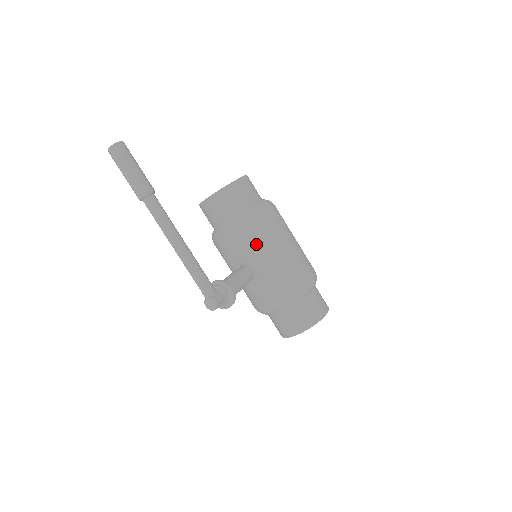
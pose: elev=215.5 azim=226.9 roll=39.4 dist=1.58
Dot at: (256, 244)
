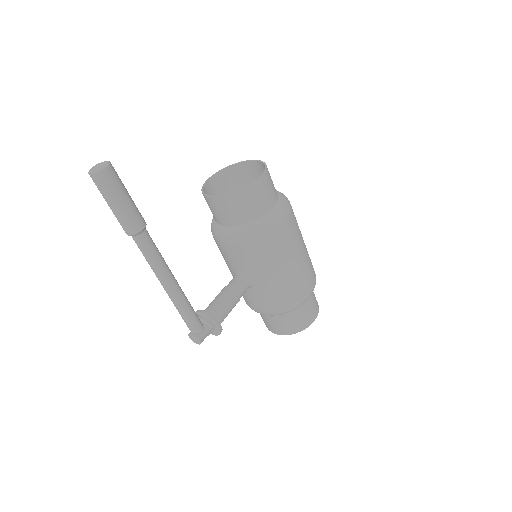
Dot at: (258, 261)
